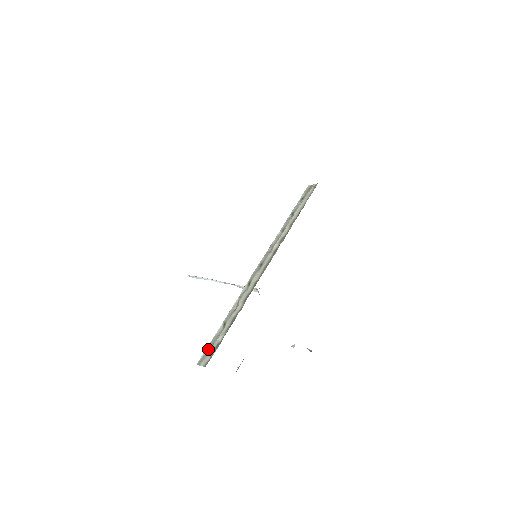
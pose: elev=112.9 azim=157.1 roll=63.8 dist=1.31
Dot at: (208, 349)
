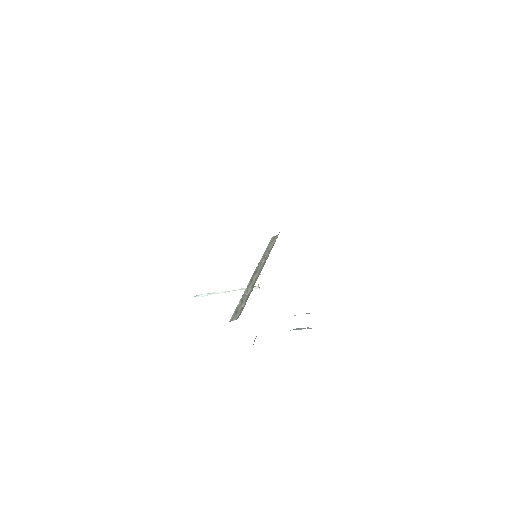
Dot at: (235, 313)
